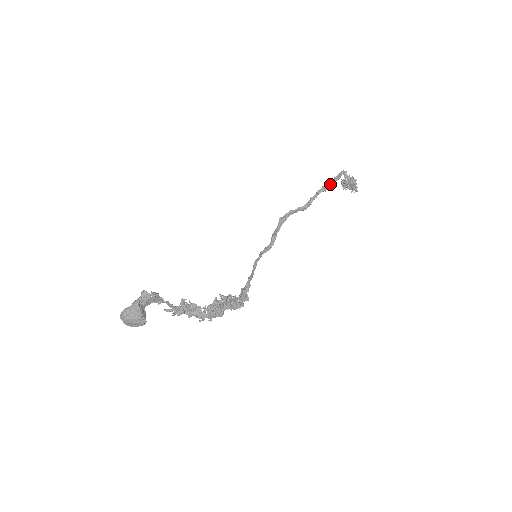
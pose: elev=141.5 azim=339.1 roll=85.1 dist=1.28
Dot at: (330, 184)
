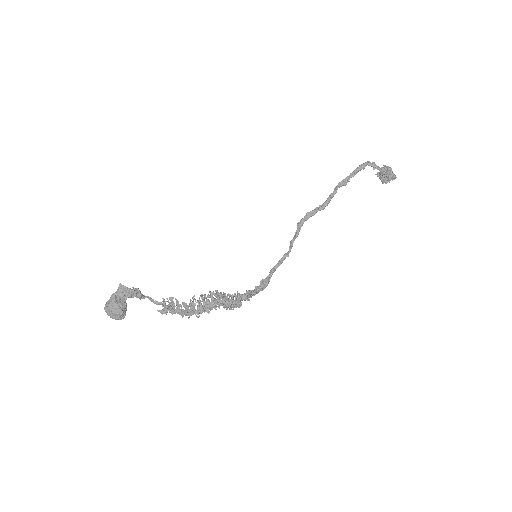
Dot at: (348, 177)
